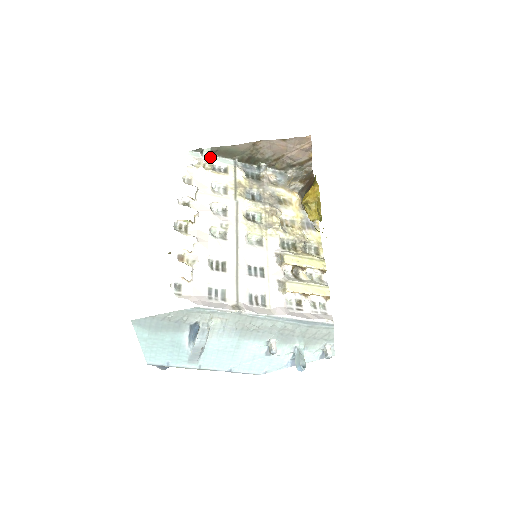
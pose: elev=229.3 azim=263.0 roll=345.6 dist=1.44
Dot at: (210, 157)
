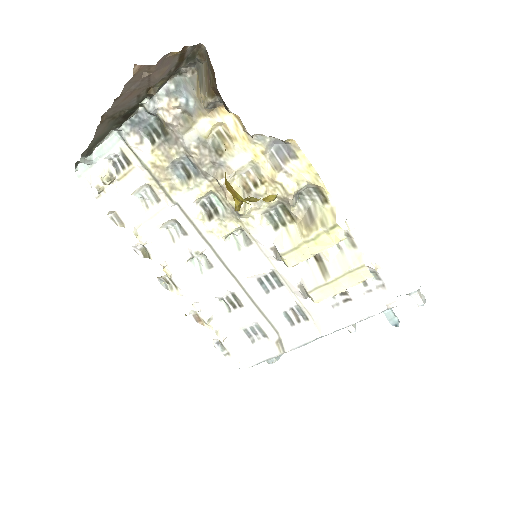
Dot at: (95, 155)
